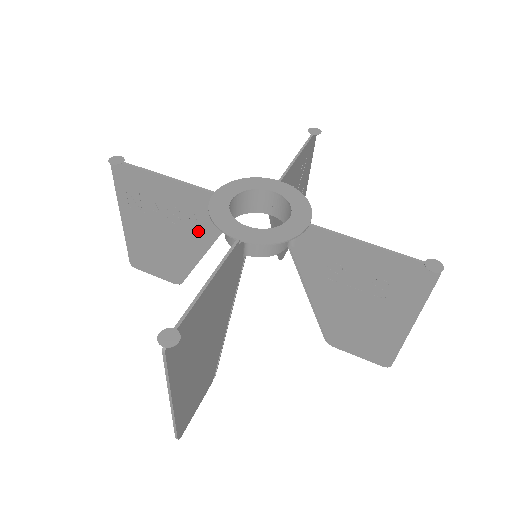
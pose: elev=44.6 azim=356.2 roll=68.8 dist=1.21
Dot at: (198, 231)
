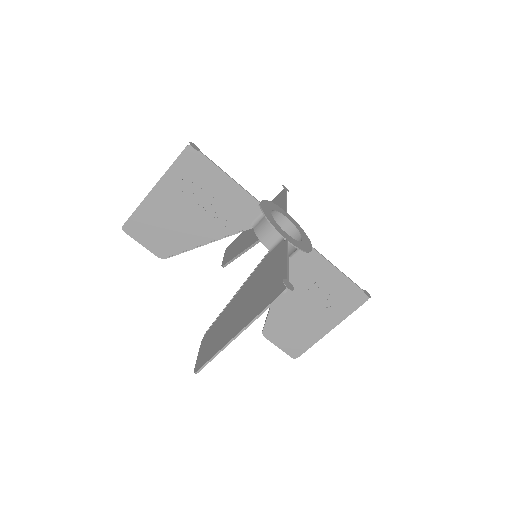
Dot at: (223, 223)
